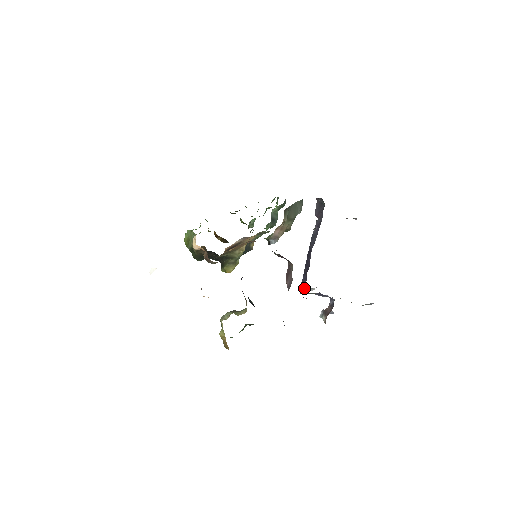
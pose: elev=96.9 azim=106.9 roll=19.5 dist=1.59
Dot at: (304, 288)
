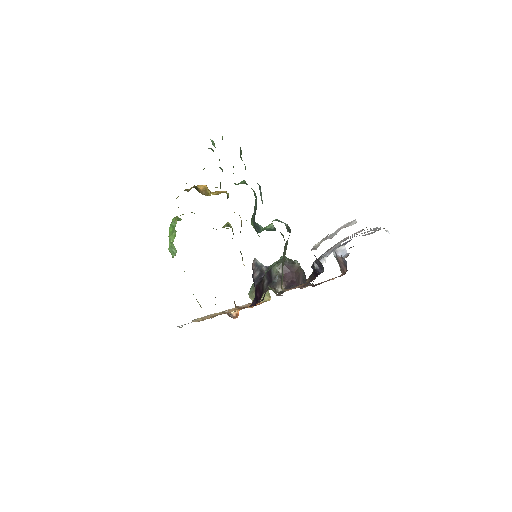
Dot at: occluded
